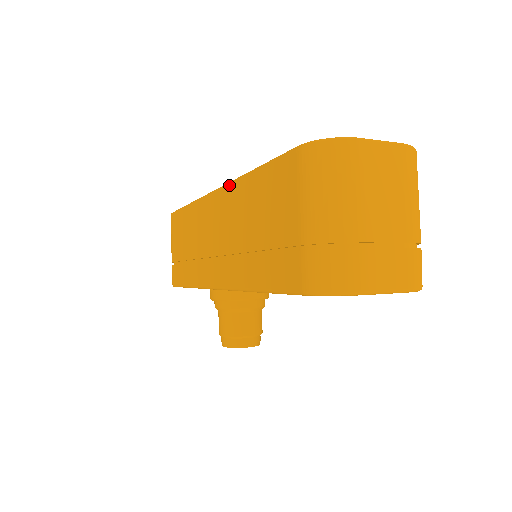
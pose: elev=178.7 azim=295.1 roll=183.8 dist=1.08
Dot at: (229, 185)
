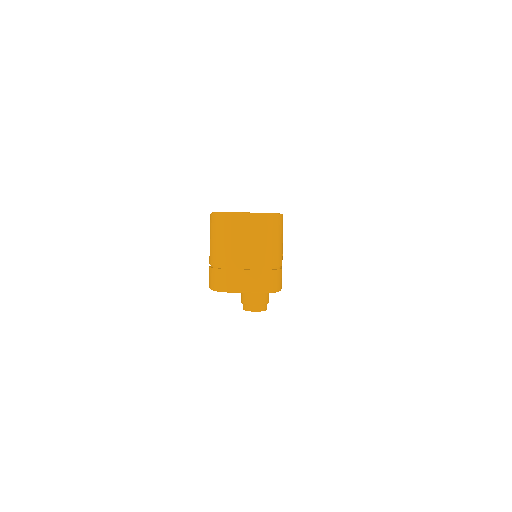
Dot at: occluded
